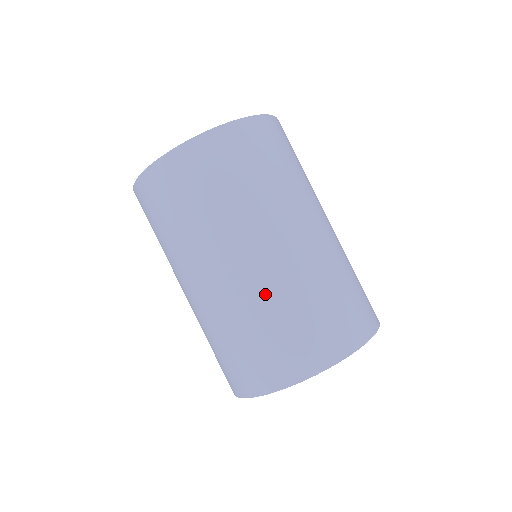
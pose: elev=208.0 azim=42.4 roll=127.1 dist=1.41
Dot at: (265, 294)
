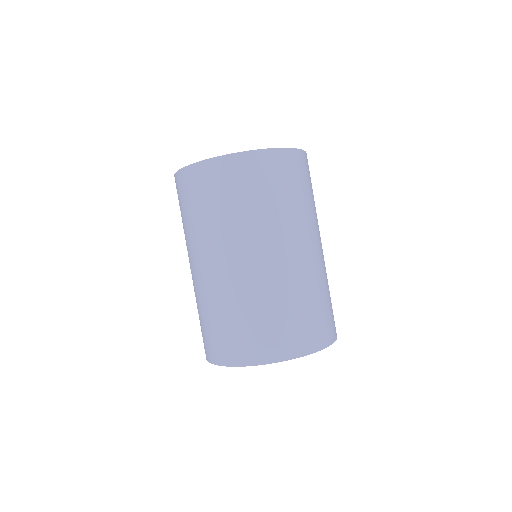
Dot at: (299, 282)
